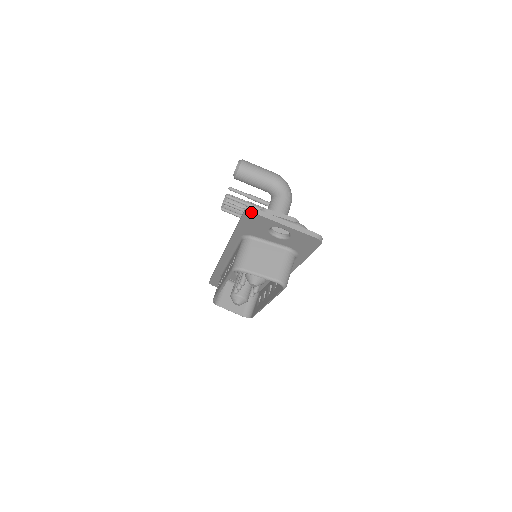
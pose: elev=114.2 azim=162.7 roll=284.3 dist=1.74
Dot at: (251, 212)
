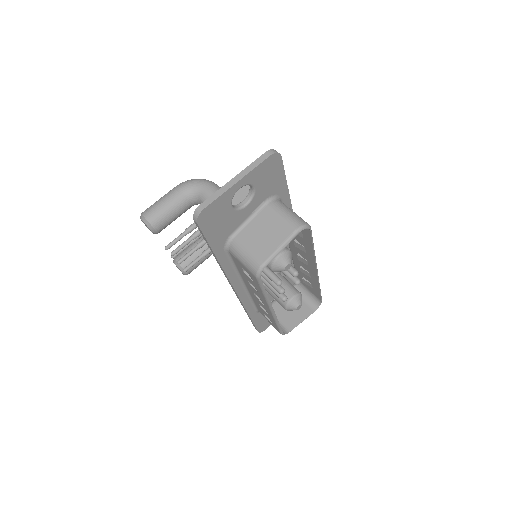
Dot at: (200, 213)
